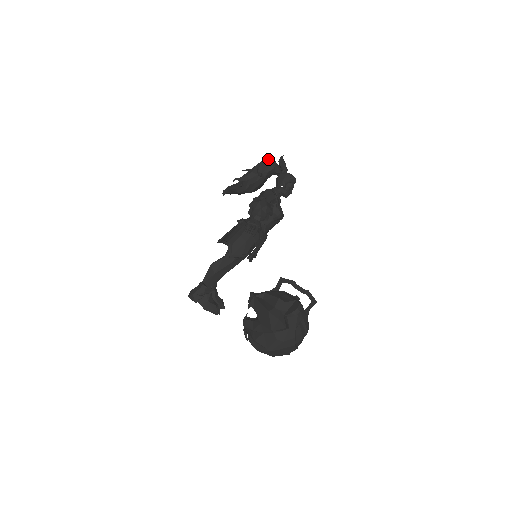
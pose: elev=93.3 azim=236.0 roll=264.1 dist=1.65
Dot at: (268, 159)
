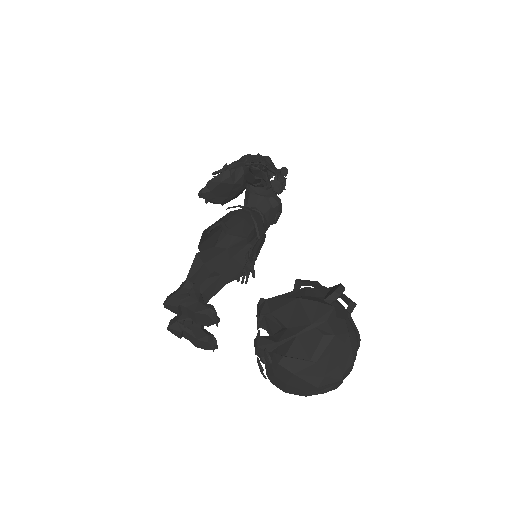
Dot at: (250, 154)
